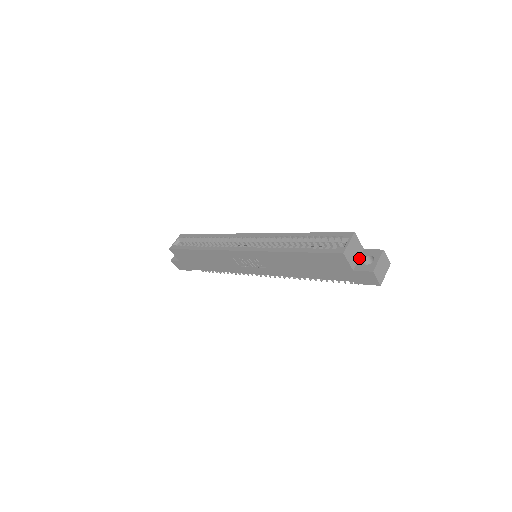
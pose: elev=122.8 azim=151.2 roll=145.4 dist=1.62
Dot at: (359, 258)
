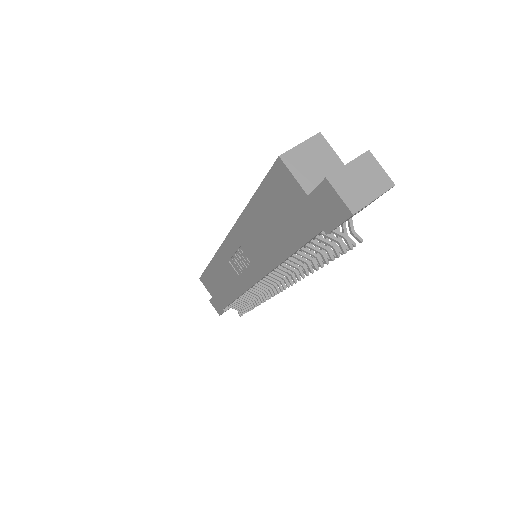
Dot at: occluded
